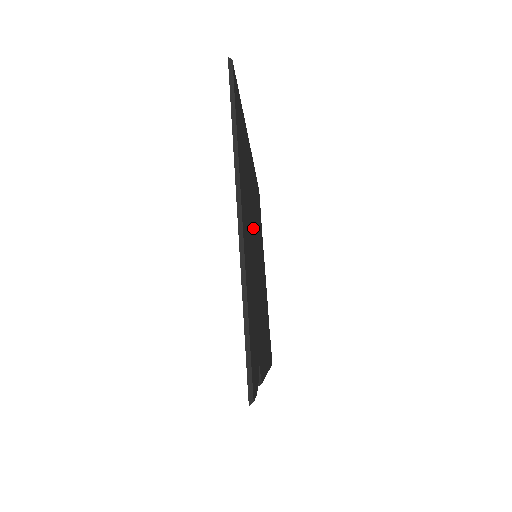
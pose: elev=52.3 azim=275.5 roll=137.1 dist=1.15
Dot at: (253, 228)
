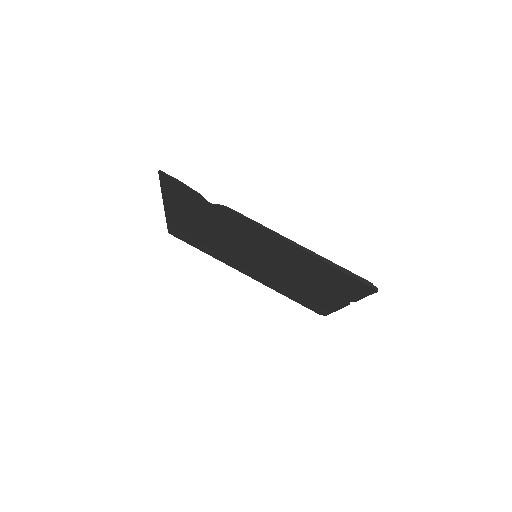
Dot at: occluded
